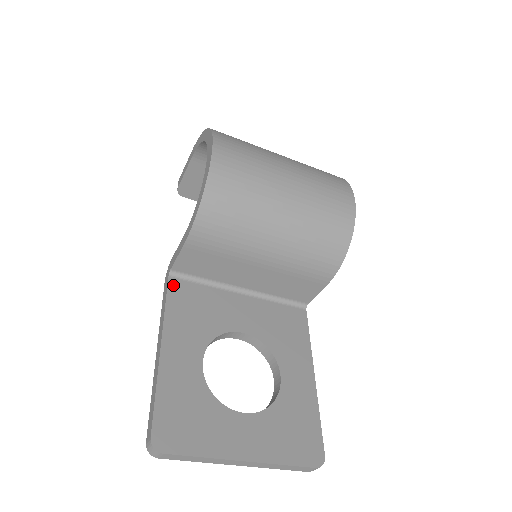
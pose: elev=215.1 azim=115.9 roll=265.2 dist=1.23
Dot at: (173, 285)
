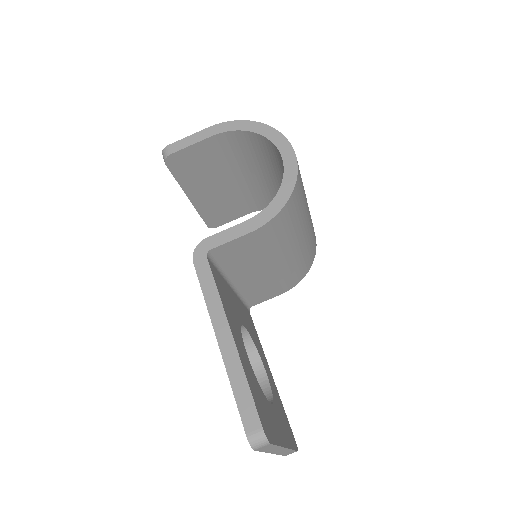
Dot at: (211, 267)
